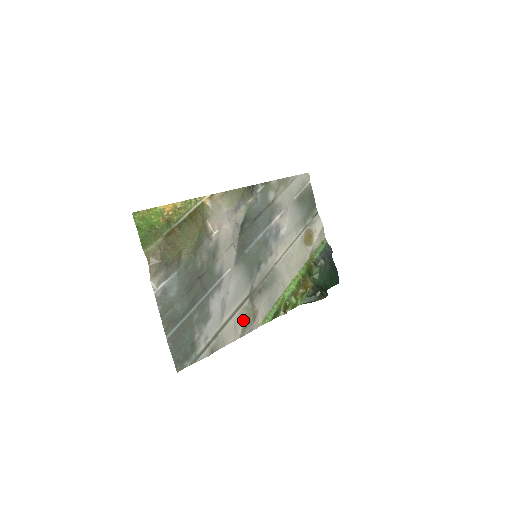
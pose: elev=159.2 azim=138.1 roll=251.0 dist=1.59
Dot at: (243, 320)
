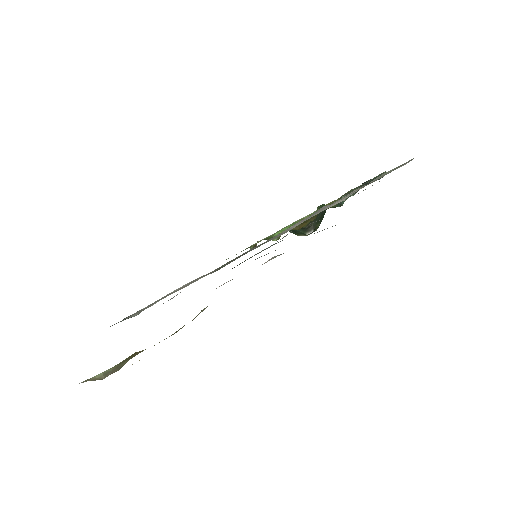
Dot at: occluded
